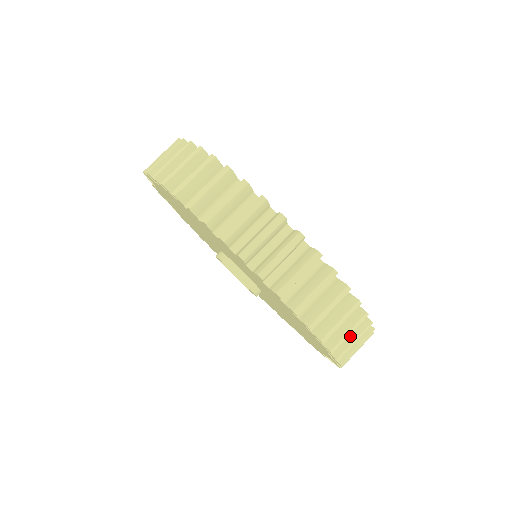
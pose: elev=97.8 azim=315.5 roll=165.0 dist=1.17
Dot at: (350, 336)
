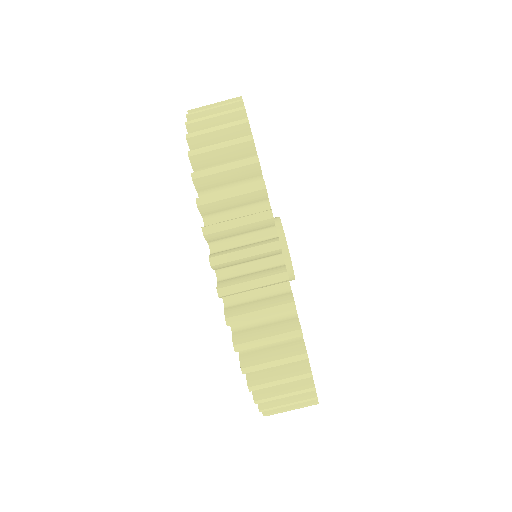
Dot at: occluded
